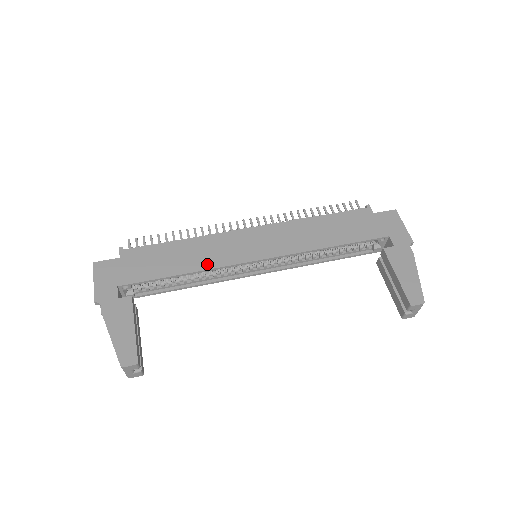
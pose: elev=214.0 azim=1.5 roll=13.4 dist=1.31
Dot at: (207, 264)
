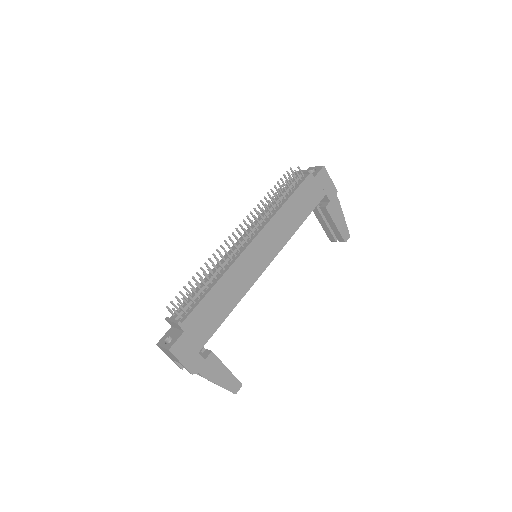
Dot at: (242, 292)
